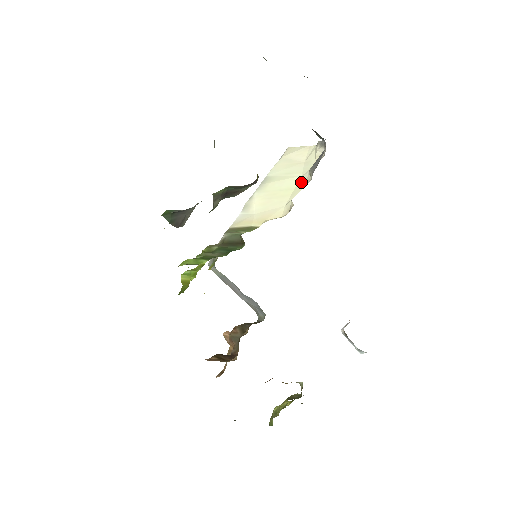
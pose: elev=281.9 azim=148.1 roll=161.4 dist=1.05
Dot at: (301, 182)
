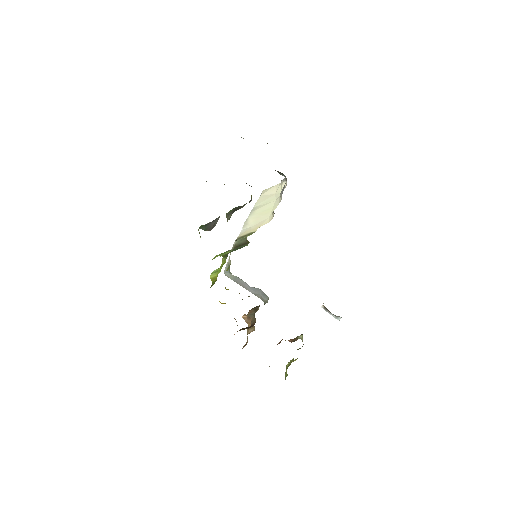
Dot at: (276, 203)
